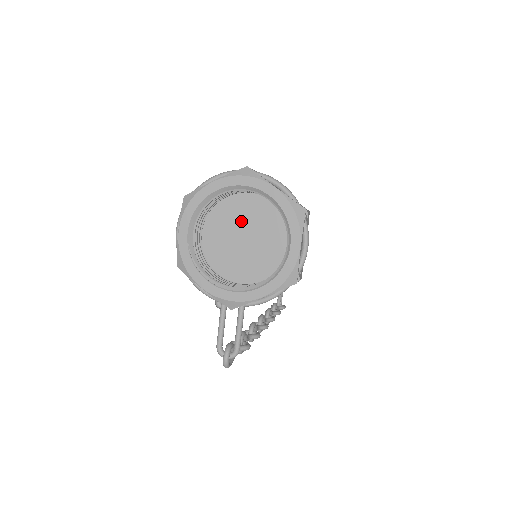
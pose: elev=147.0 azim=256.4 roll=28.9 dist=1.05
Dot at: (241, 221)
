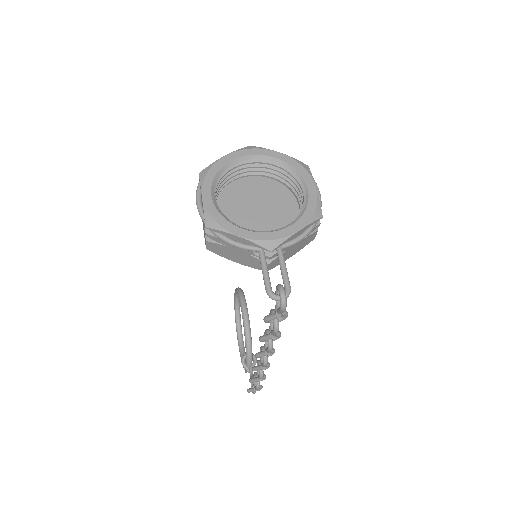
Dot at: (250, 197)
